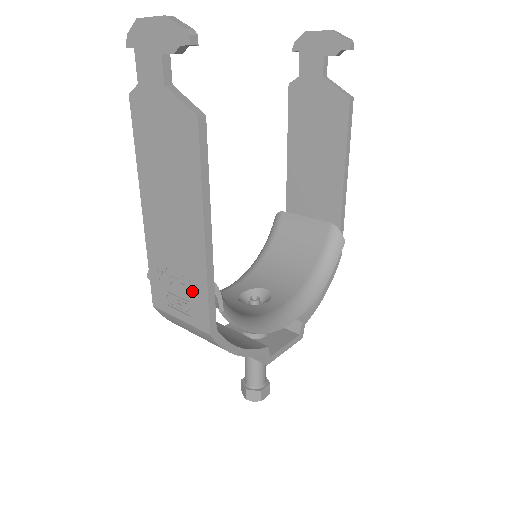
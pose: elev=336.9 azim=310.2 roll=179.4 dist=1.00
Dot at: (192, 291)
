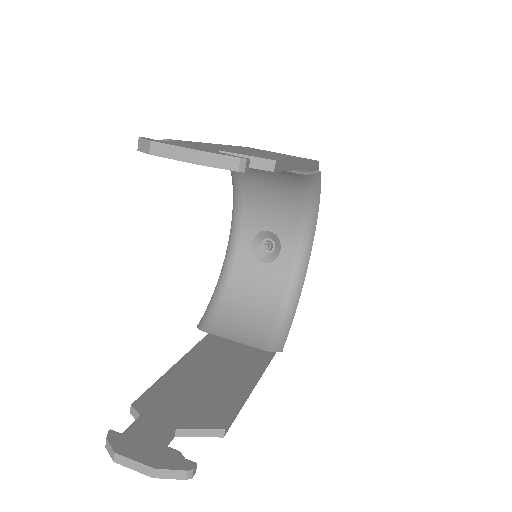
Dot at: occluded
